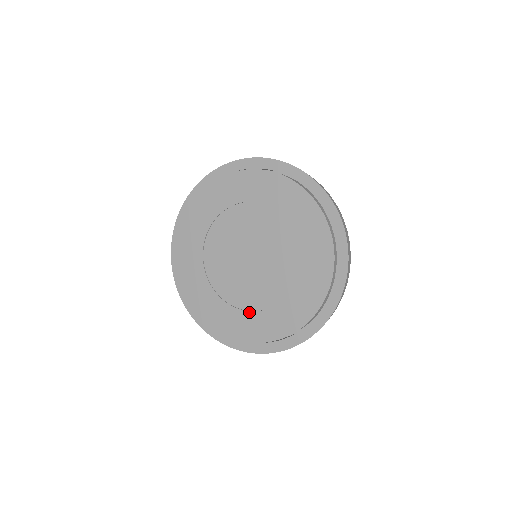
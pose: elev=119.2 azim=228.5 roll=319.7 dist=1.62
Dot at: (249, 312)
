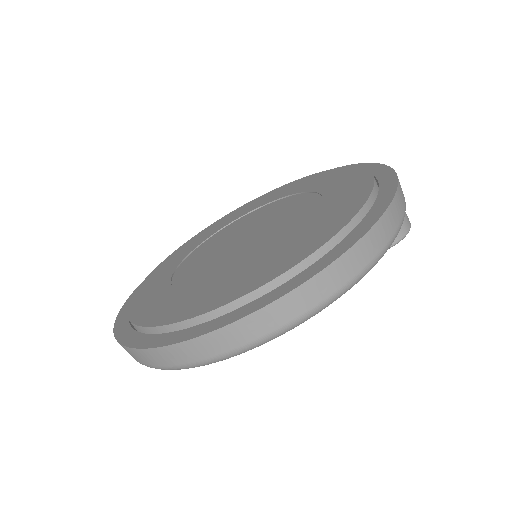
Dot at: (171, 287)
